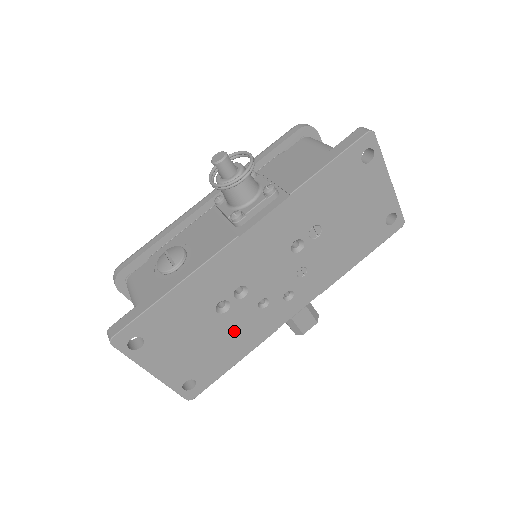
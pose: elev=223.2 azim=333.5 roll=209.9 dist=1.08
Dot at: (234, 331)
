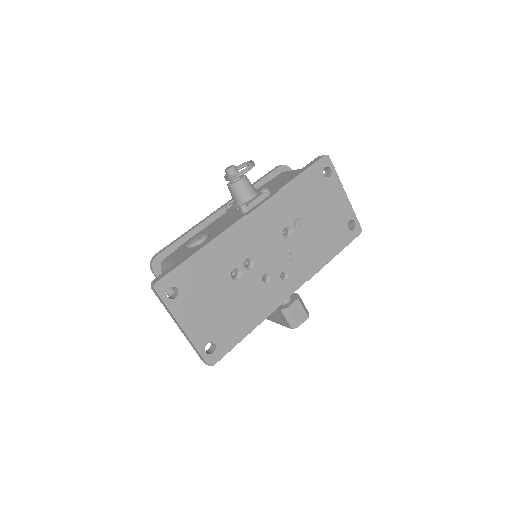
Dot at: (245, 300)
